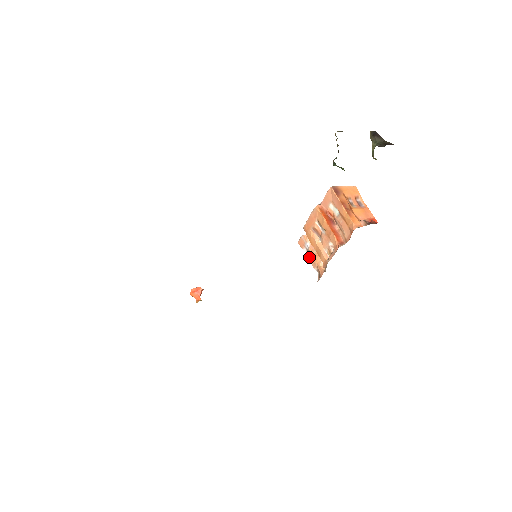
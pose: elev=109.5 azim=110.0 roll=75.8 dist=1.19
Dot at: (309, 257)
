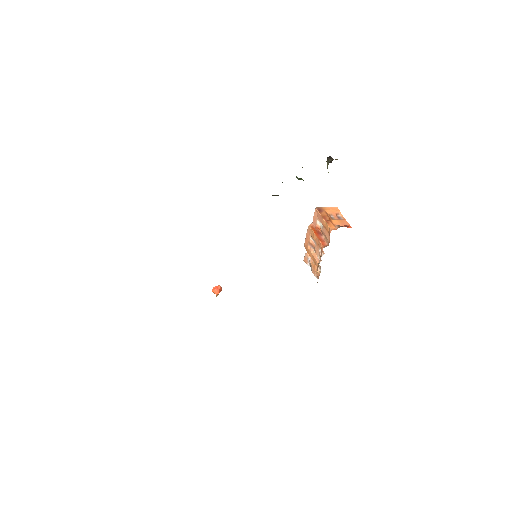
Dot at: (311, 269)
